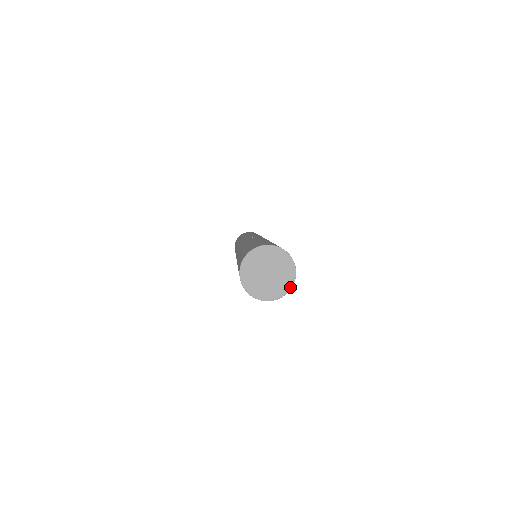
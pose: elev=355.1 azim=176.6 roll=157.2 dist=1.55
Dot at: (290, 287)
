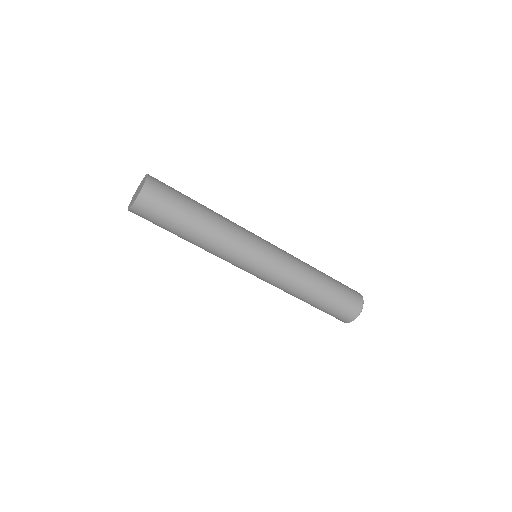
Dot at: (147, 176)
